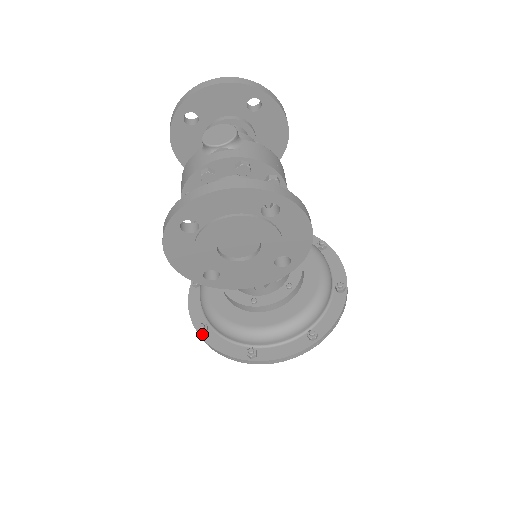
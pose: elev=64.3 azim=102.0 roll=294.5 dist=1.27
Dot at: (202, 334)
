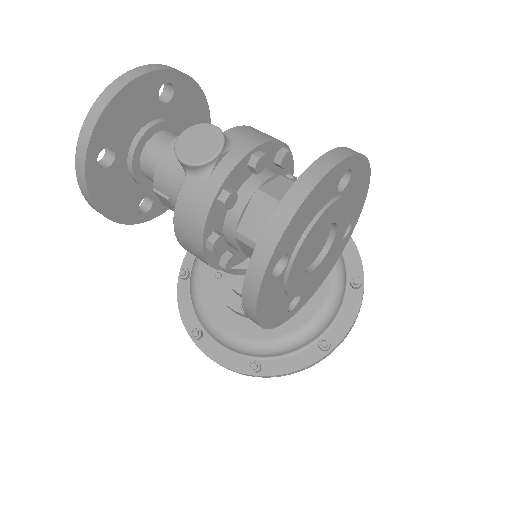
Dot at: (259, 373)
